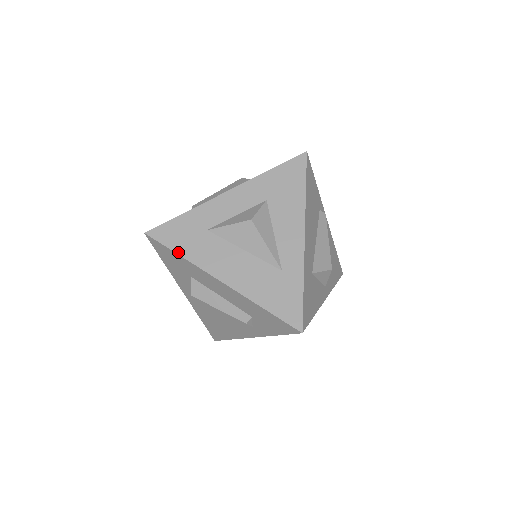
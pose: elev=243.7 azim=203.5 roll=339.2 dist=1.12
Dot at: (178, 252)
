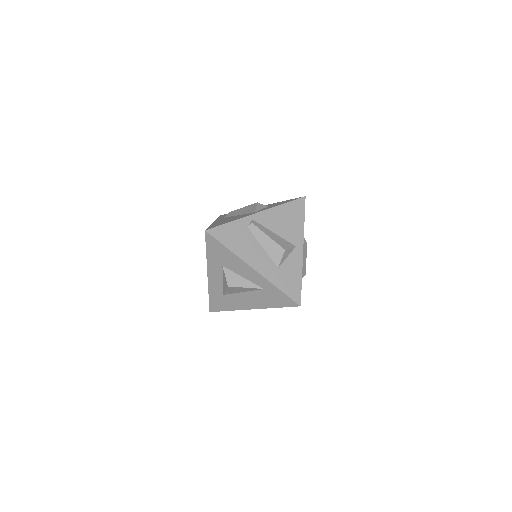
Dot at: (227, 310)
